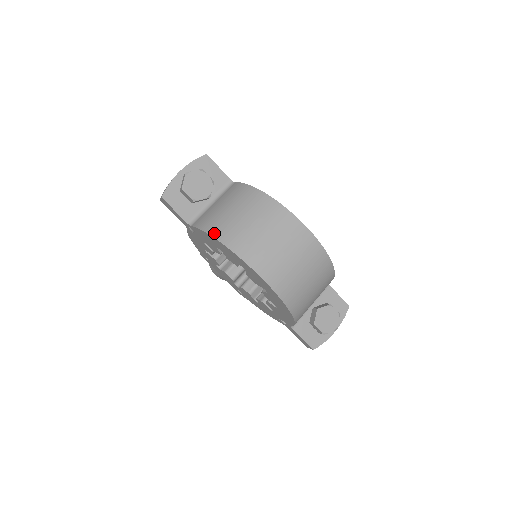
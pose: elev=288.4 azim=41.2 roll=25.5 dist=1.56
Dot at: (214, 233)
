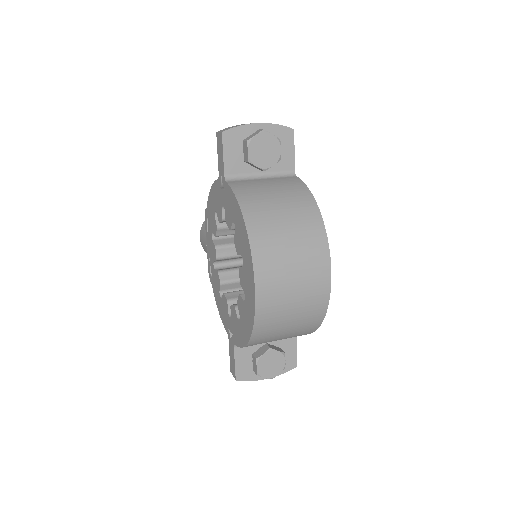
Dot at: (245, 207)
